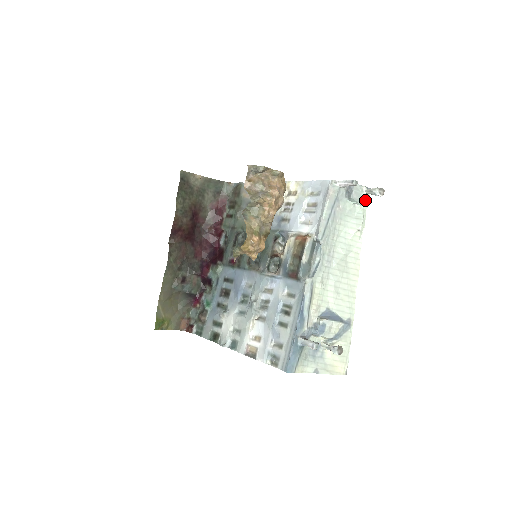
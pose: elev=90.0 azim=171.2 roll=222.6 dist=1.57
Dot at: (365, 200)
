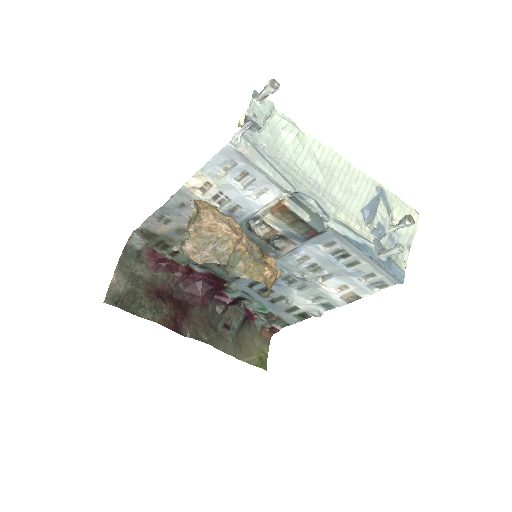
Dot at: (267, 106)
